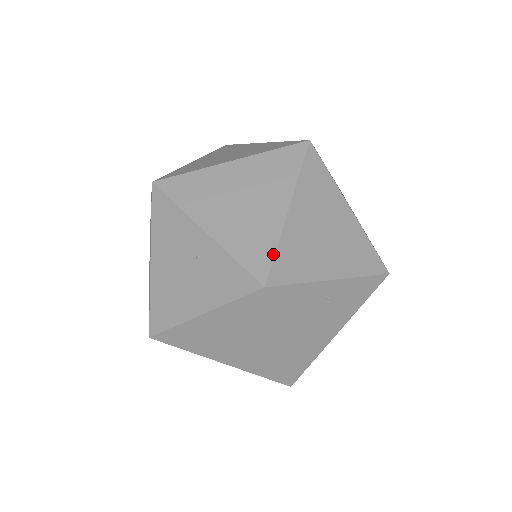
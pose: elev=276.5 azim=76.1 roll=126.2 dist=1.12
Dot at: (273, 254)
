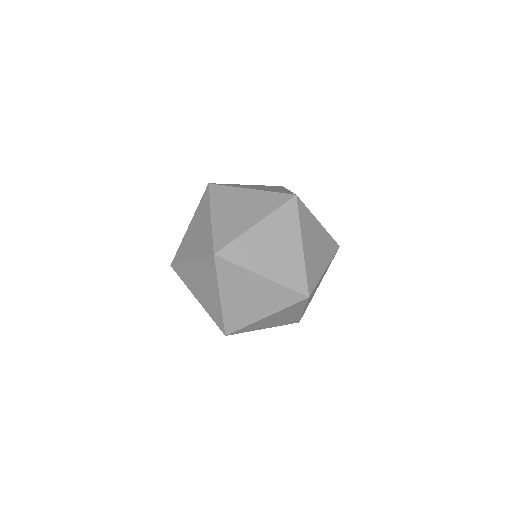
Dot at: occluded
